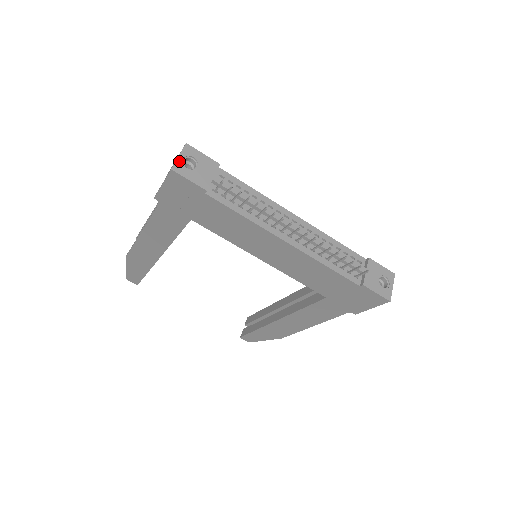
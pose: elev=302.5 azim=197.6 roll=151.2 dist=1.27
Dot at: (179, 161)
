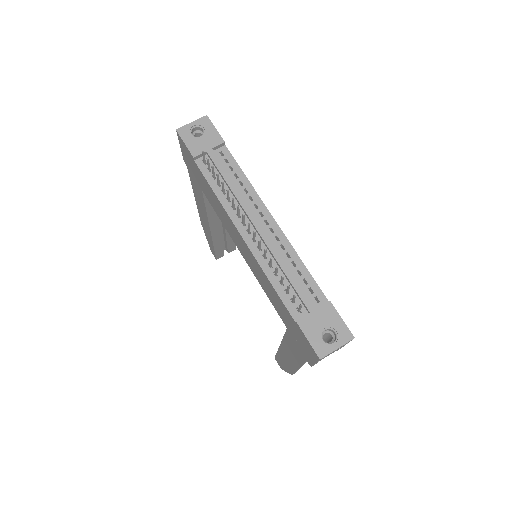
Dot at: (188, 126)
